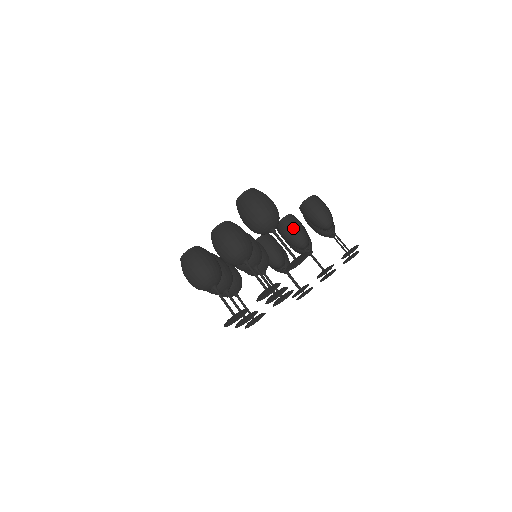
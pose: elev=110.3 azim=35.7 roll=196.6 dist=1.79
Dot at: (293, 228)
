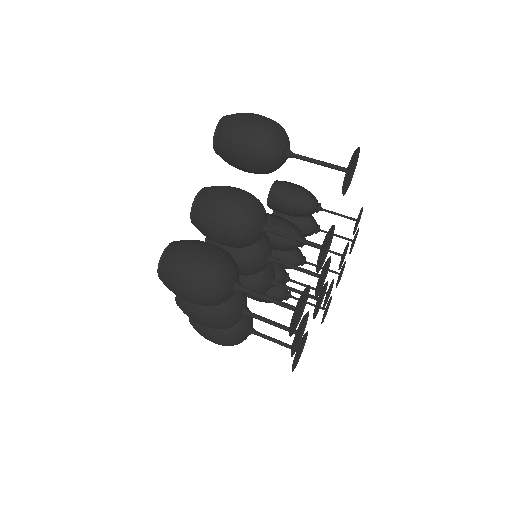
Dot at: (275, 222)
